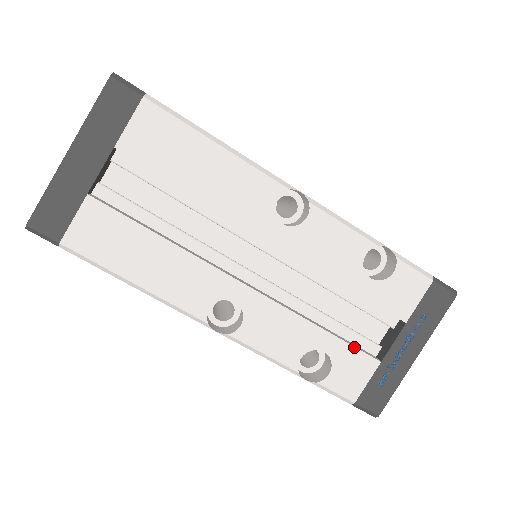
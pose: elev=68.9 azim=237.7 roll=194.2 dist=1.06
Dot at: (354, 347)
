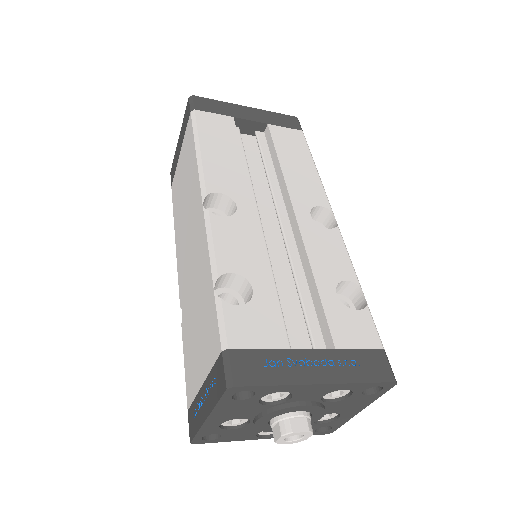
Dot at: (278, 314)
